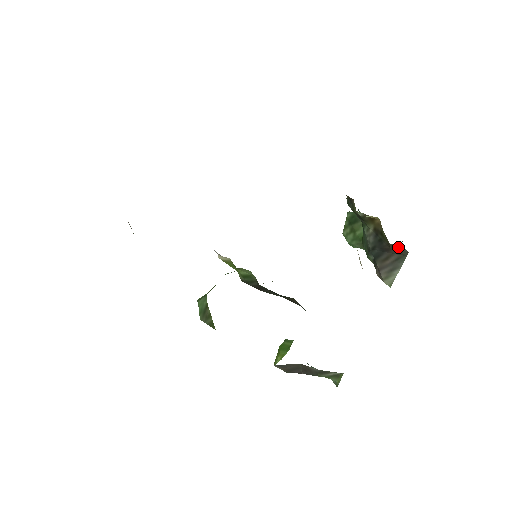
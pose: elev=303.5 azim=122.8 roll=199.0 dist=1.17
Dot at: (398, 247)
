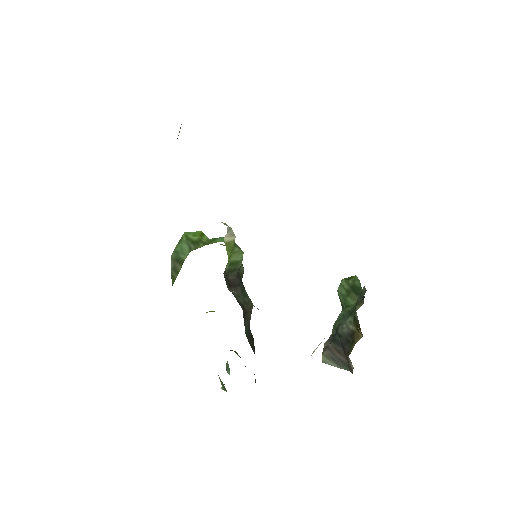
Dot at: (351, 363)
